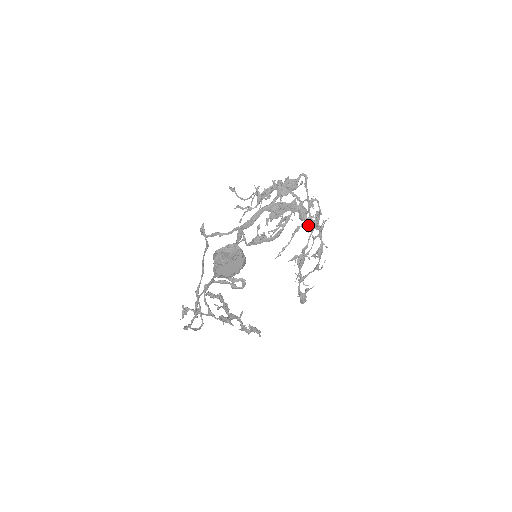
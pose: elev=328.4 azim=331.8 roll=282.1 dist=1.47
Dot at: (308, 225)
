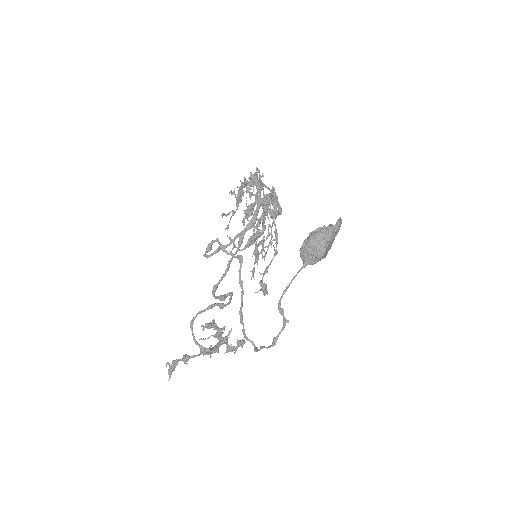
Dot at: occluded
